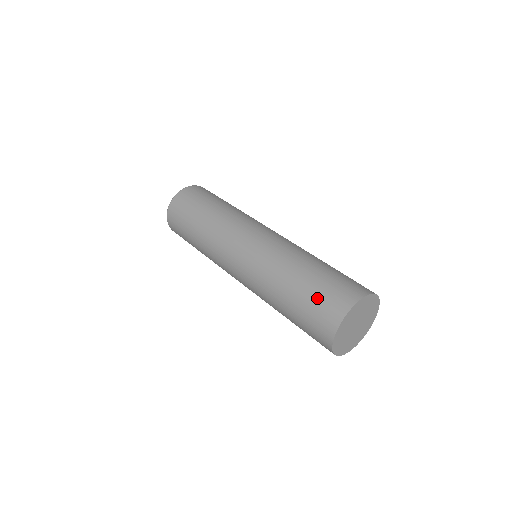
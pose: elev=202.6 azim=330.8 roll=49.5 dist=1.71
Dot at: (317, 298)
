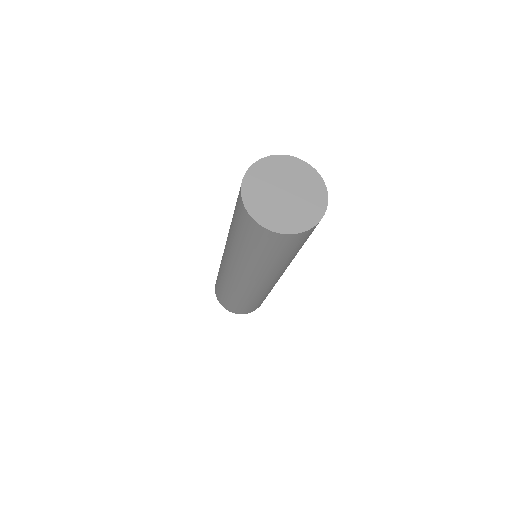
Dot at: occluded
